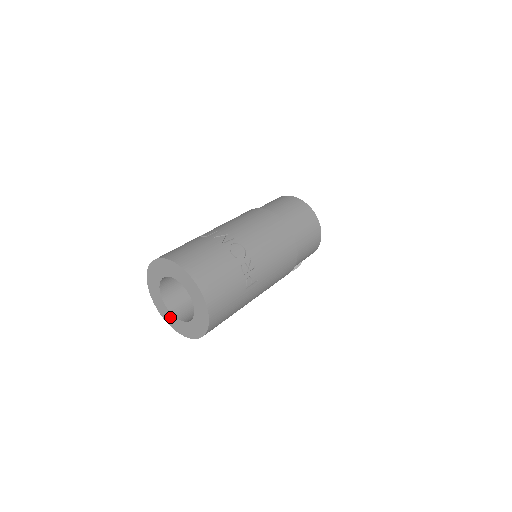
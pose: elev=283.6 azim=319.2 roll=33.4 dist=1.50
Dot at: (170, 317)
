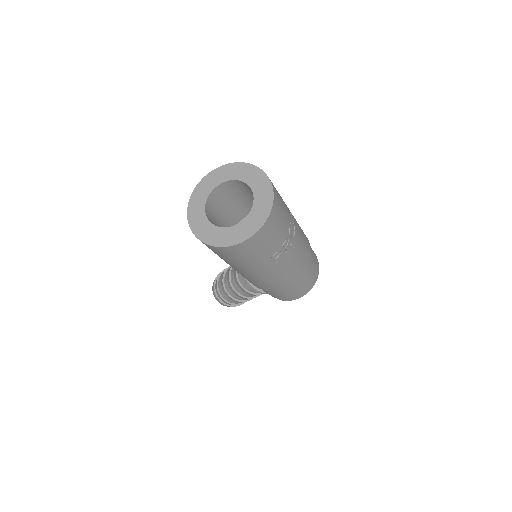
Dot at: (199, 210)
